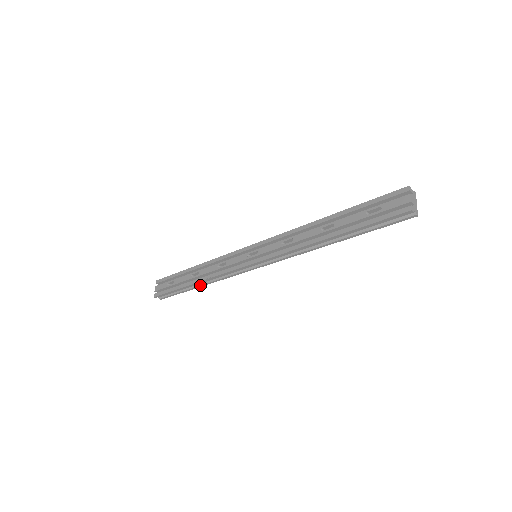
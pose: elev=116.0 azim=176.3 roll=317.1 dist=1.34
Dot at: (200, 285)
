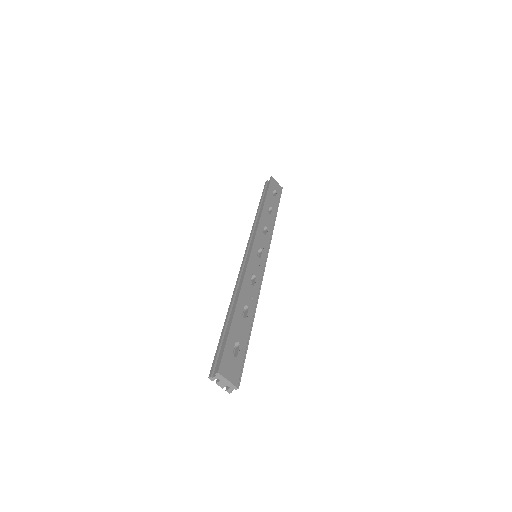
Dot at: occluded
